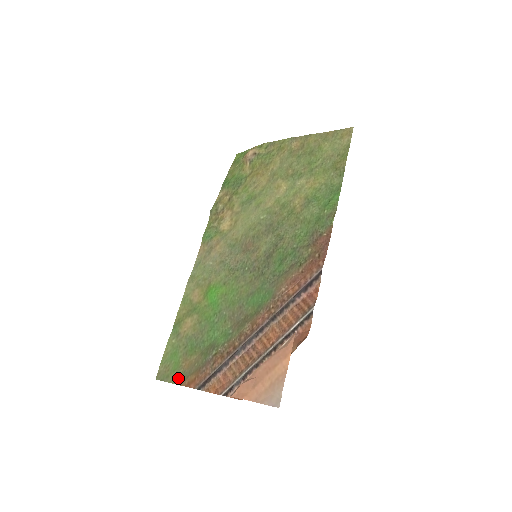
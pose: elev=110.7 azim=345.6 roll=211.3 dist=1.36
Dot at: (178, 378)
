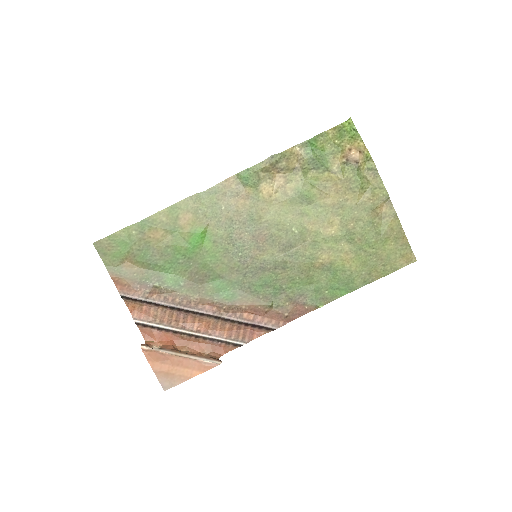
Dot at: (112, 266)
